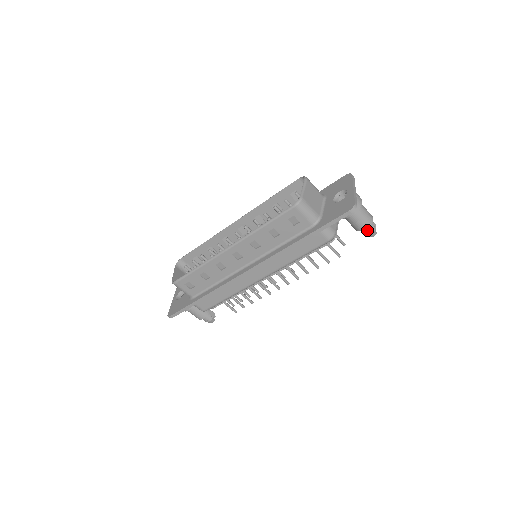
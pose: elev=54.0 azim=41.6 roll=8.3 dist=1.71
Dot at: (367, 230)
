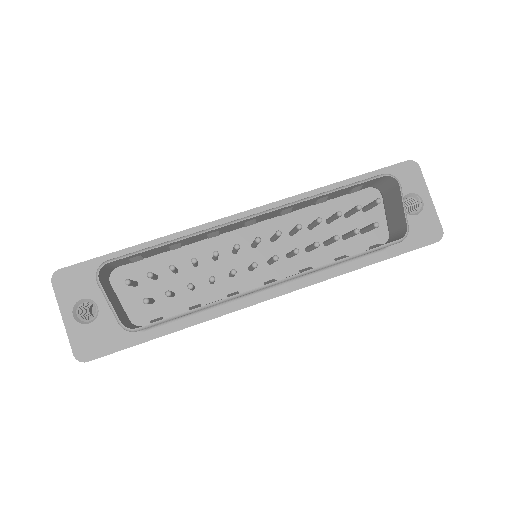
Dot at: occluded
